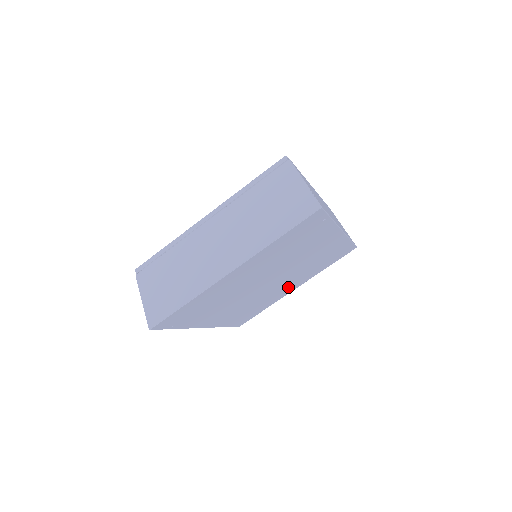
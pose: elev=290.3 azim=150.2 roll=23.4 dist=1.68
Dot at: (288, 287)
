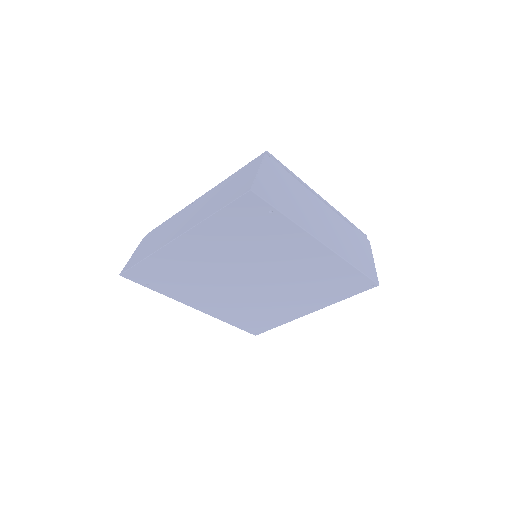
Dot at: (295, 304)
